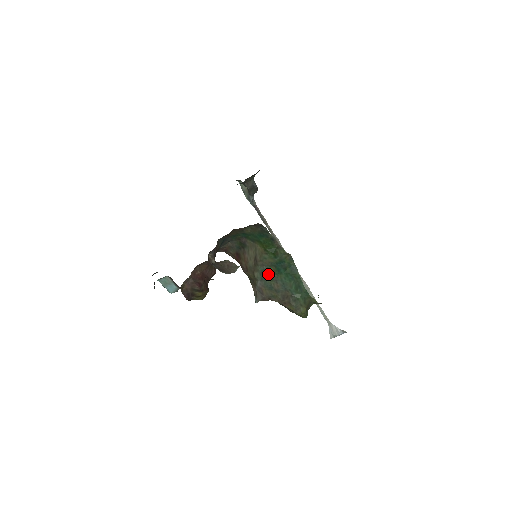
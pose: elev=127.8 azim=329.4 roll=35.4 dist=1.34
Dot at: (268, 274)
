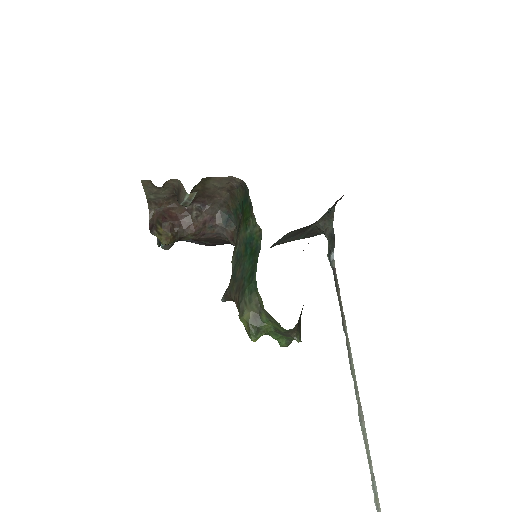
Dot at: (239, 257)
